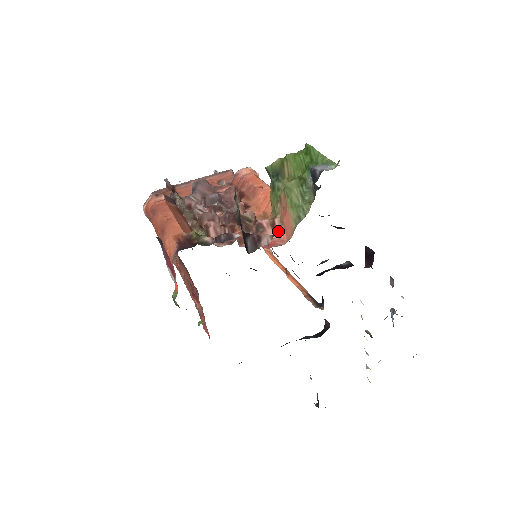
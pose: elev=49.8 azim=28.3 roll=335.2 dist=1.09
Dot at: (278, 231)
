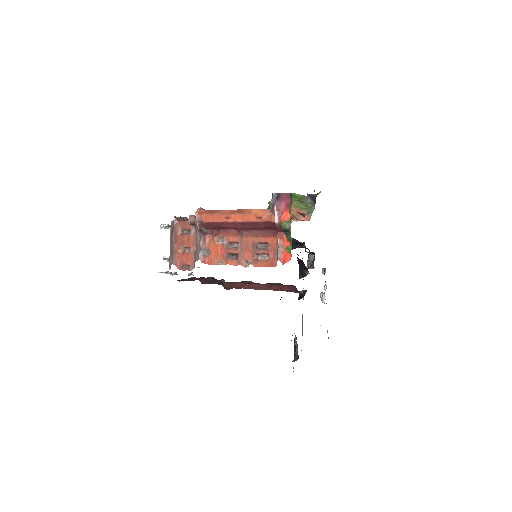
Dot at: (299, 219)
